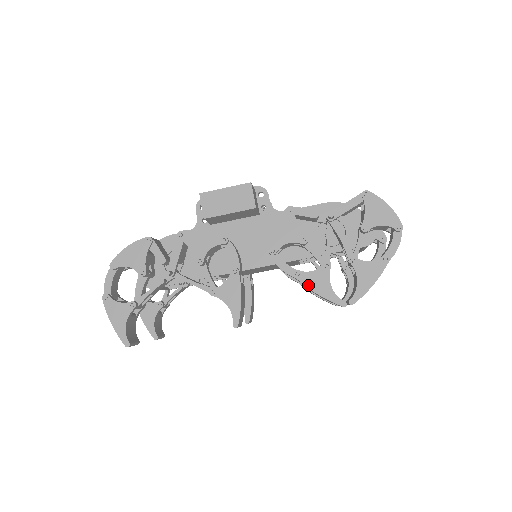
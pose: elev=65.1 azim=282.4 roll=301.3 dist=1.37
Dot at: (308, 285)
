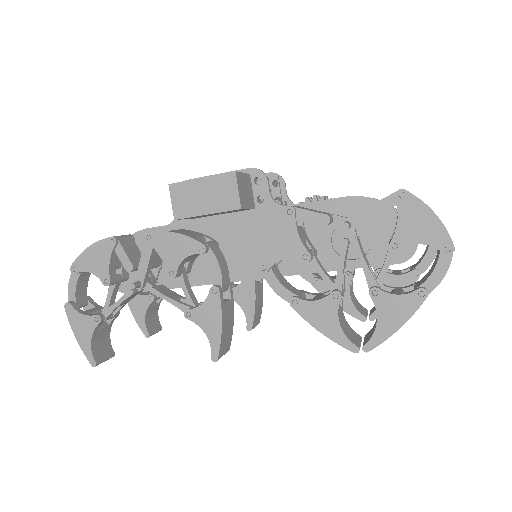
Dot at: (308, 319)
